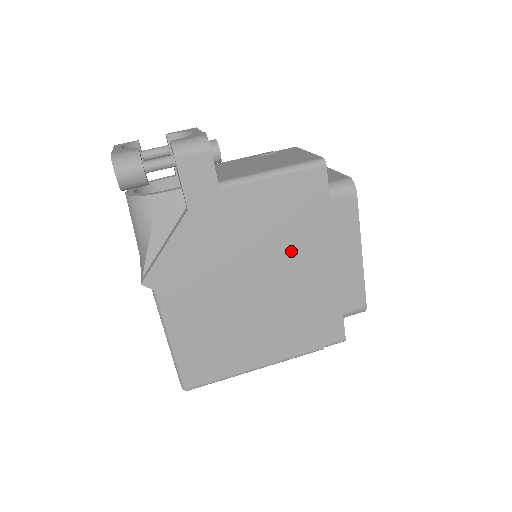
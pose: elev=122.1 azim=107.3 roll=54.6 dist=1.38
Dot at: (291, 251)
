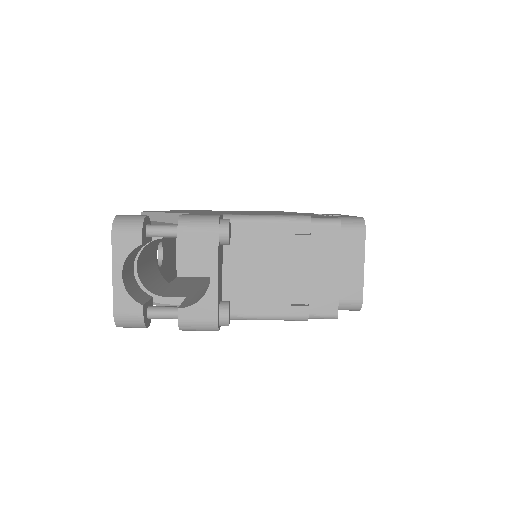
Dot at: occluded
